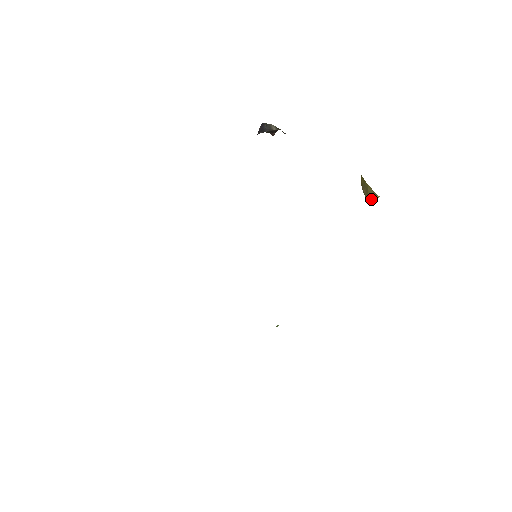
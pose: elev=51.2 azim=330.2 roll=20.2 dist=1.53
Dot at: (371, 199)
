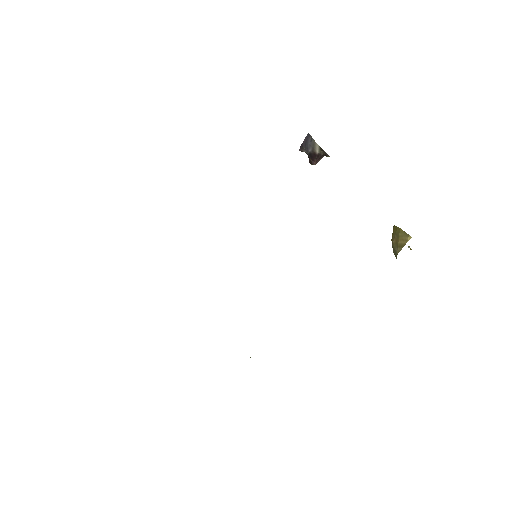
Dot at: (401, 245)
